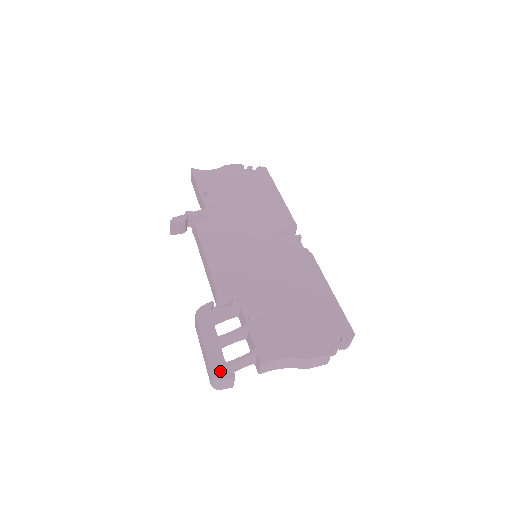
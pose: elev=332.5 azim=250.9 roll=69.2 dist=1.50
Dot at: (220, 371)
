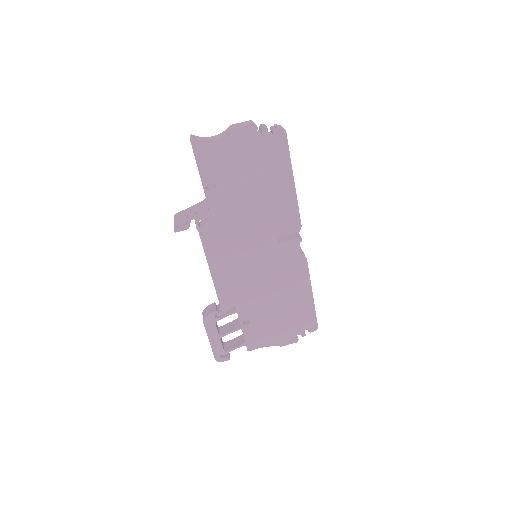
Dot at: (220, 353)
